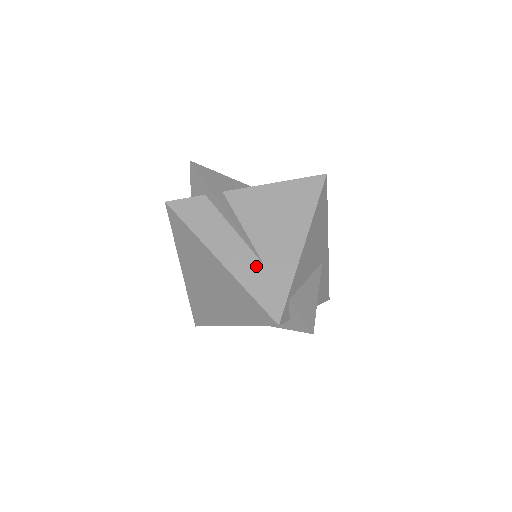
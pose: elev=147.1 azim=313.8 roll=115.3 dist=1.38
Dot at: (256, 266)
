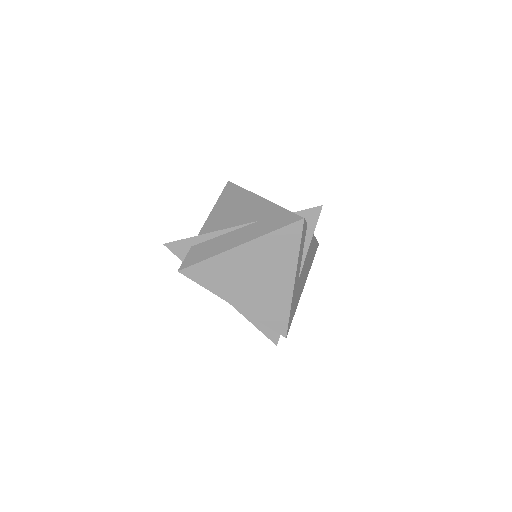
Dot at: (258, 225)
